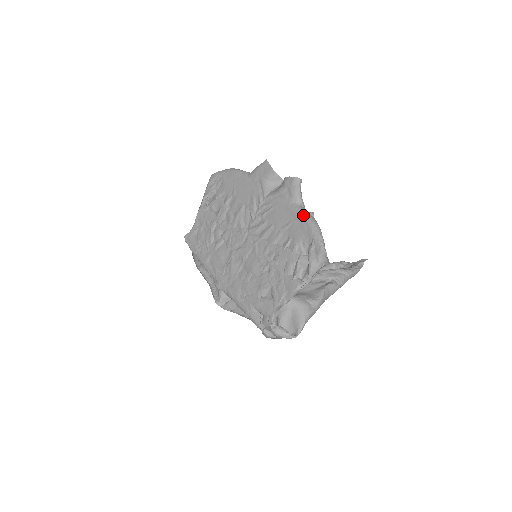
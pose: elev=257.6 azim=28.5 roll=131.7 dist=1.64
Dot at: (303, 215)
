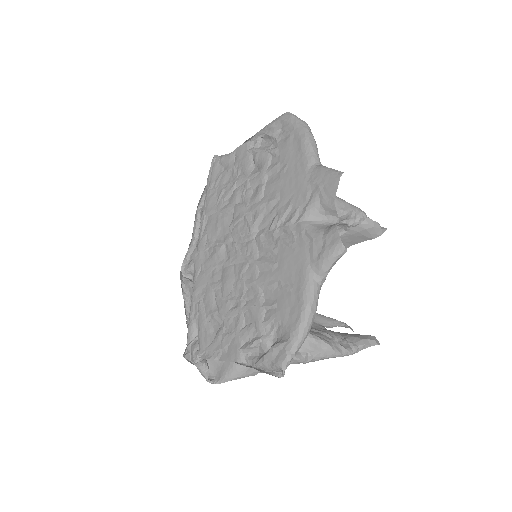
Dot at: (305, 300)
